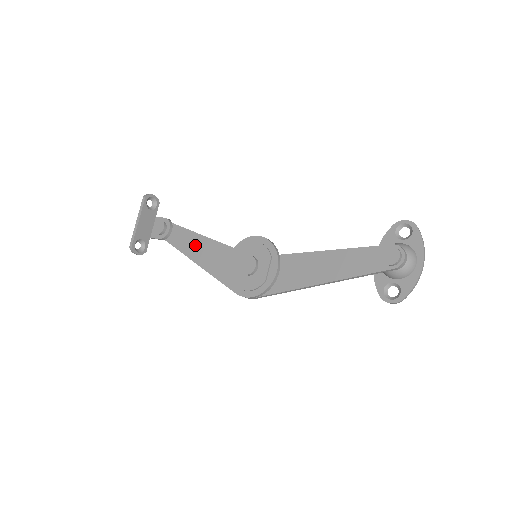
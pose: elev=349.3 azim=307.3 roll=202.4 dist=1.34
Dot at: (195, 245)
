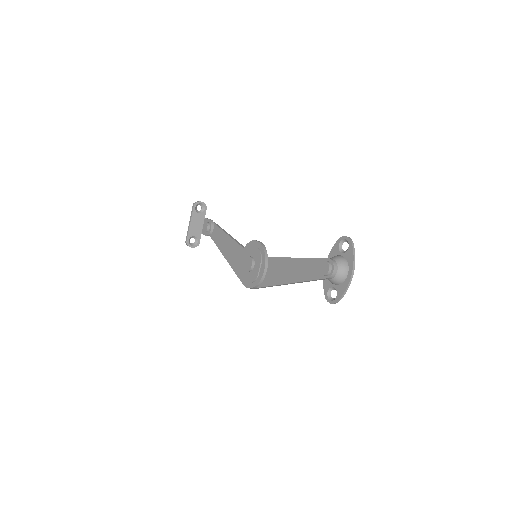
Dot at: (225, 243)
